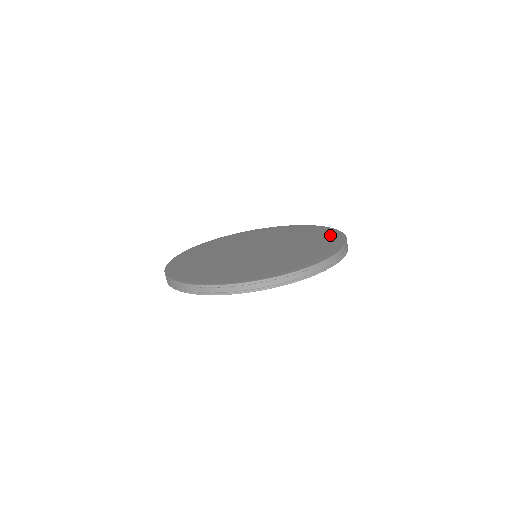
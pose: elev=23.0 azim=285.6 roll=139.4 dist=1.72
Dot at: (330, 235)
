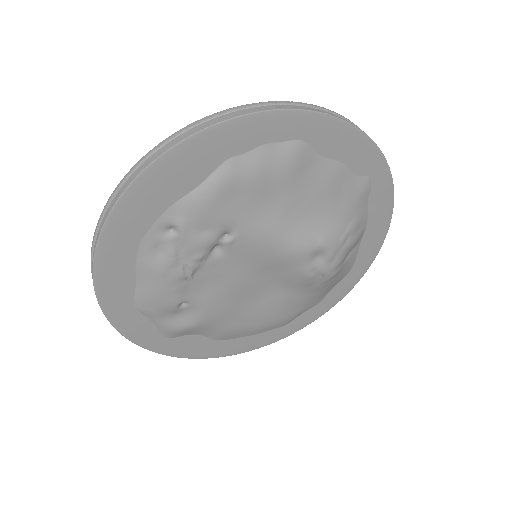
Dot at: occluded
